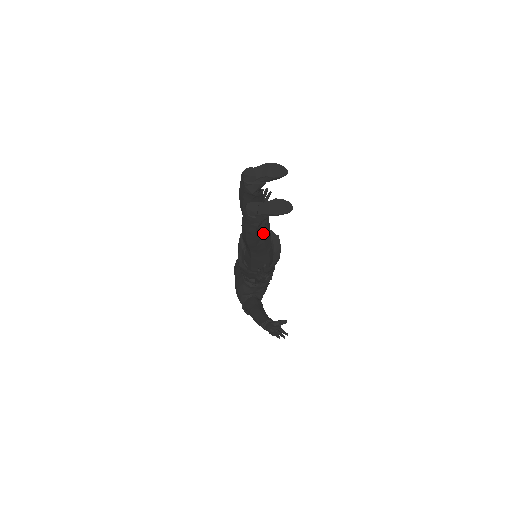
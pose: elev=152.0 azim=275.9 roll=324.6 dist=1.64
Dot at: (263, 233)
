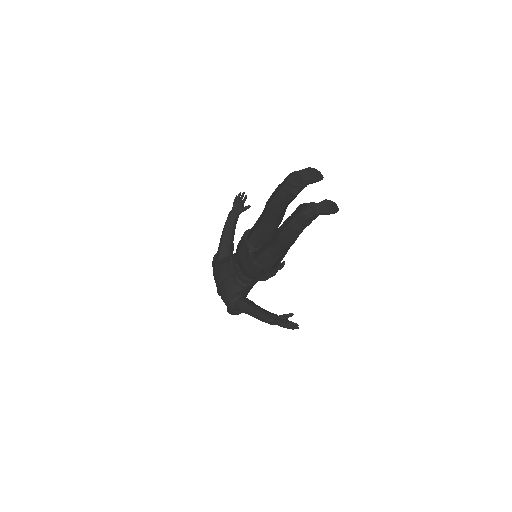
Dot at: occluded
